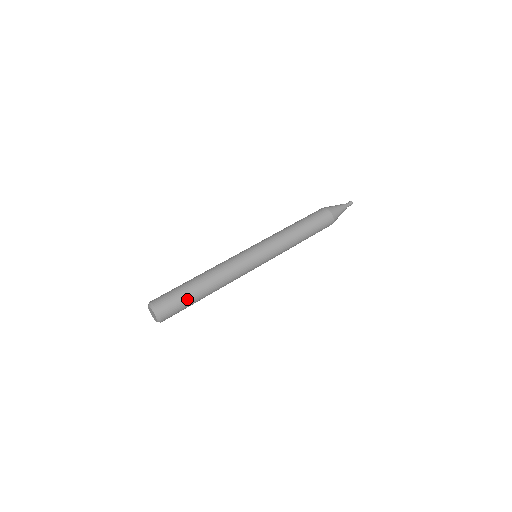
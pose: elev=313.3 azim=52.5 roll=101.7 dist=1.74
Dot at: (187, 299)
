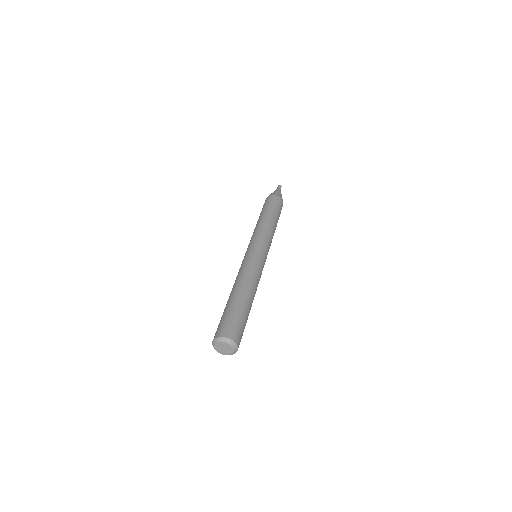
Dot at: (237, 311)
